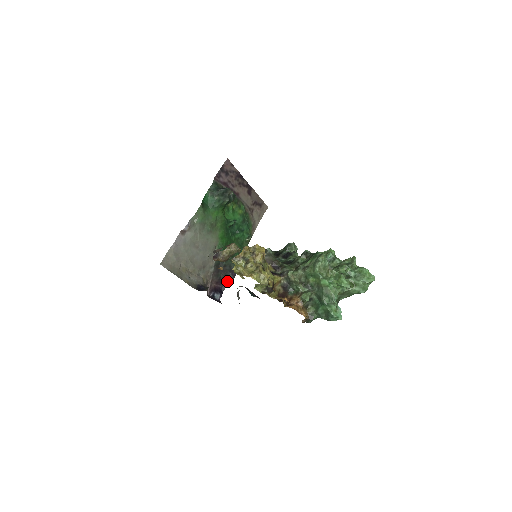
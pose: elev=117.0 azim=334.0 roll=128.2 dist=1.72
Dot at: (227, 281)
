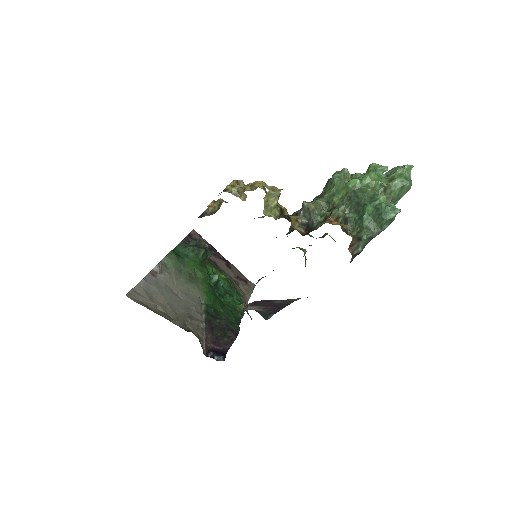
Dot at: (228, 341)
